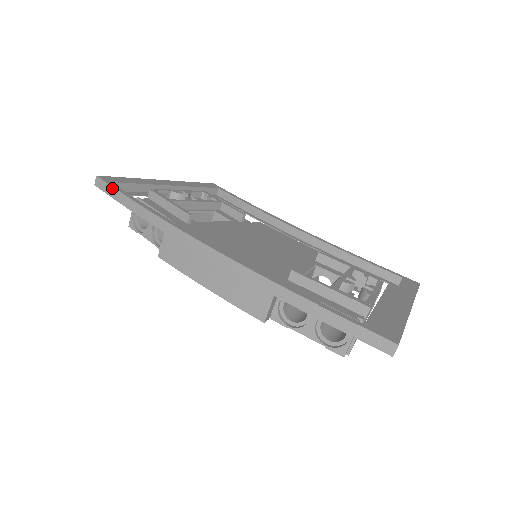
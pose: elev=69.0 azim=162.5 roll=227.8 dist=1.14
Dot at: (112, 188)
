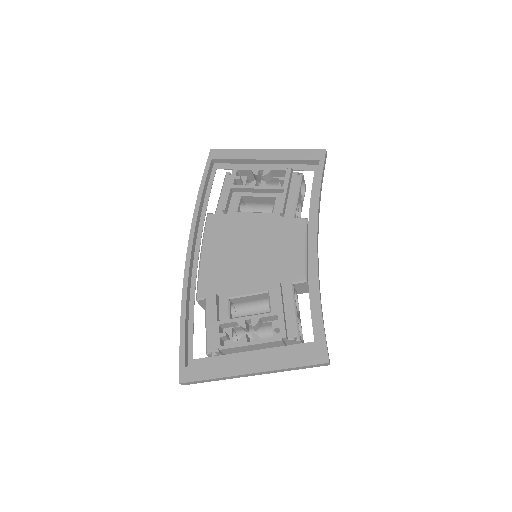
Dot at: (205, 167)
